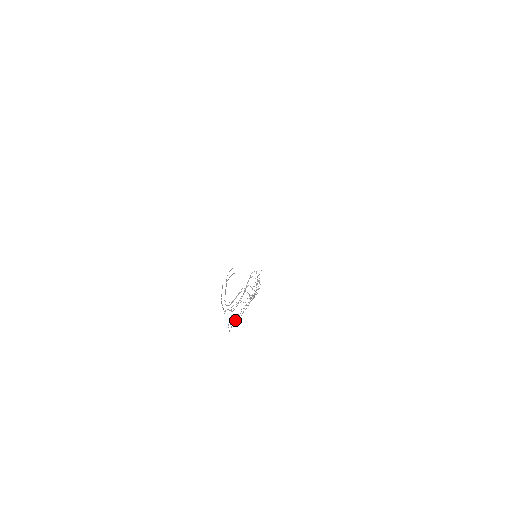
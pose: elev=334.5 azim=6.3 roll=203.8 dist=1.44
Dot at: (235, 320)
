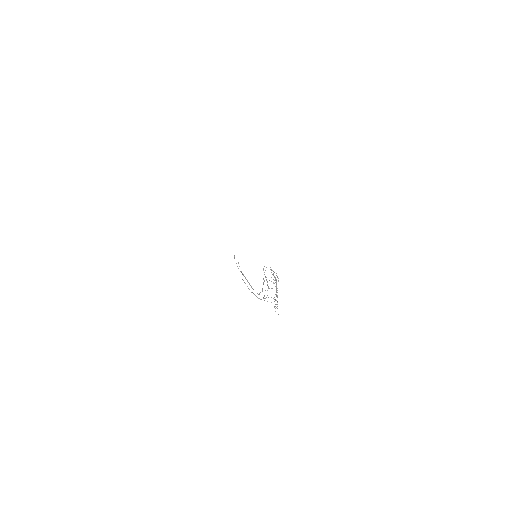
Dot at: occluded
